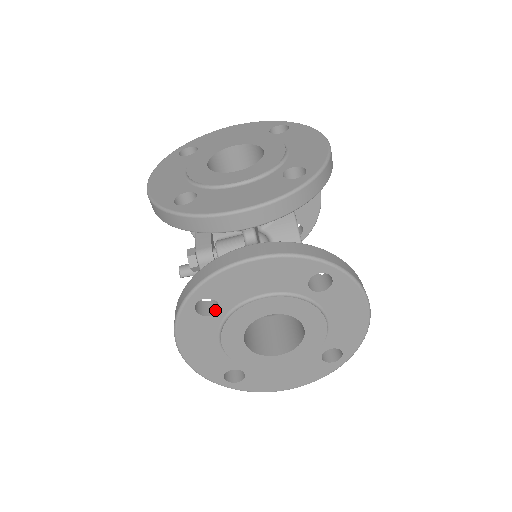
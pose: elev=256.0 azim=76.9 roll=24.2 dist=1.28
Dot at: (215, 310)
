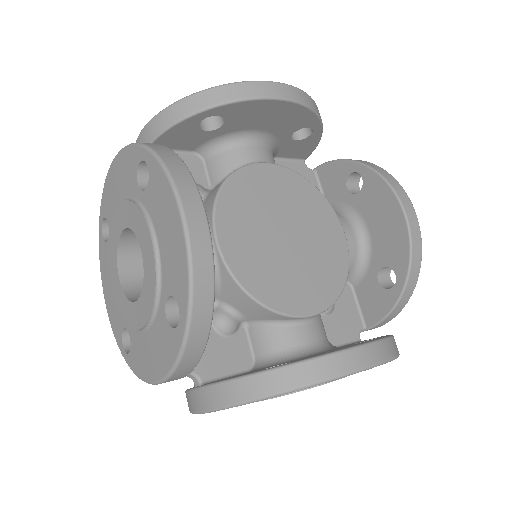
Dot at: occluded
